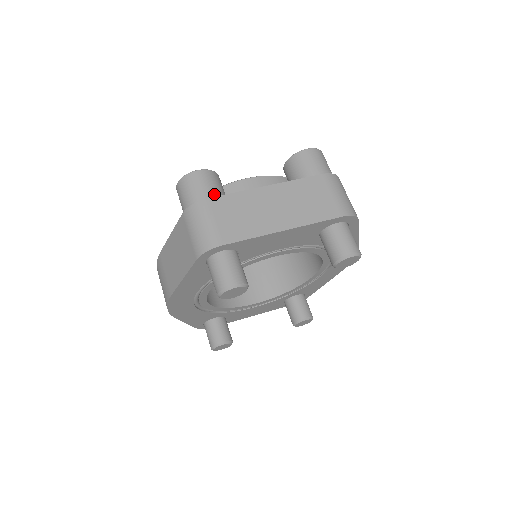
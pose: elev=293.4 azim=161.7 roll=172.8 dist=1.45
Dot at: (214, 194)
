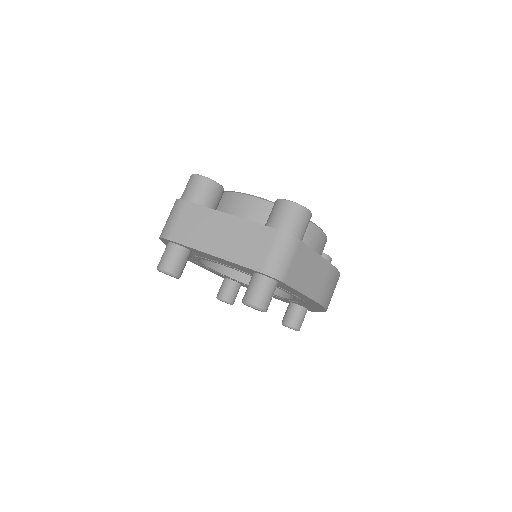
Dot at: (197, 200)
